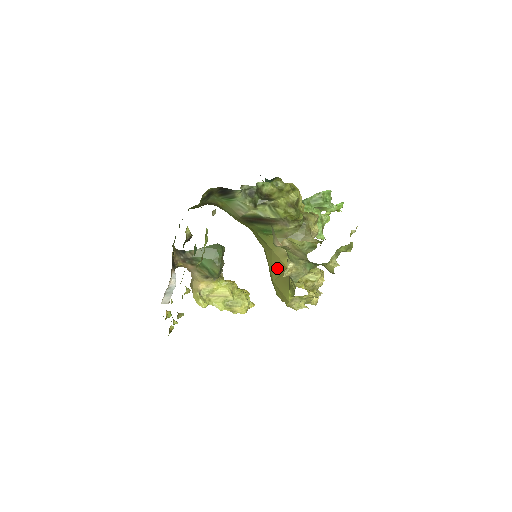
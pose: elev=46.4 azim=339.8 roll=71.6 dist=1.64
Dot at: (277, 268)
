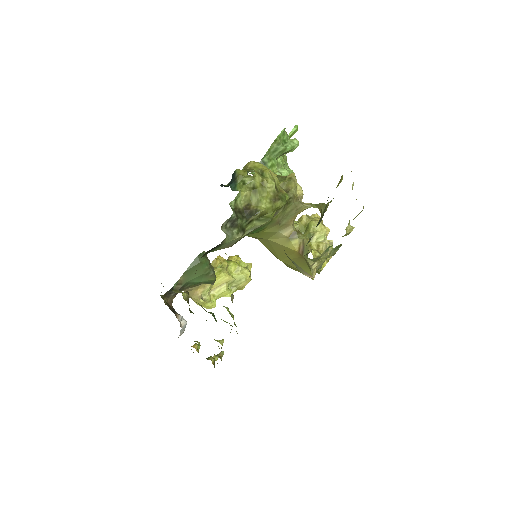
Dot at: (282, 252)
